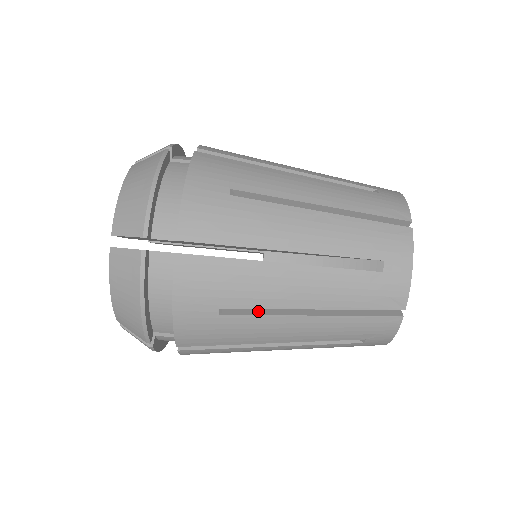
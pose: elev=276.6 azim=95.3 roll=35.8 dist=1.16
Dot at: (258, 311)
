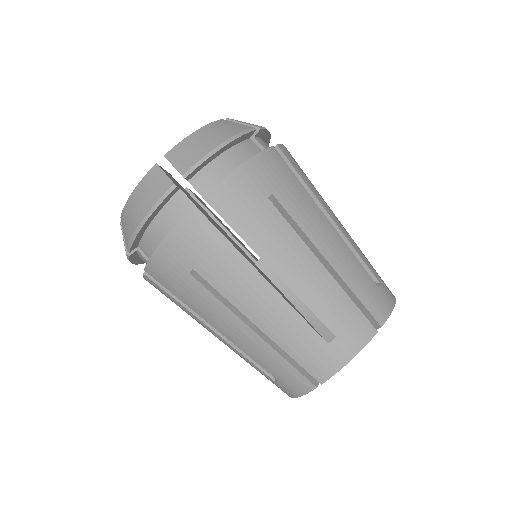
Dot at: occluded
